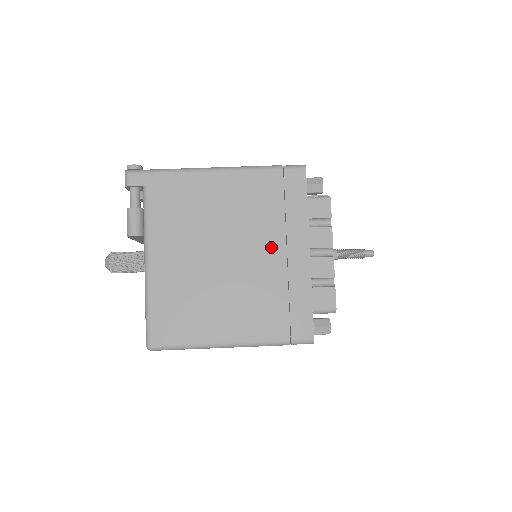
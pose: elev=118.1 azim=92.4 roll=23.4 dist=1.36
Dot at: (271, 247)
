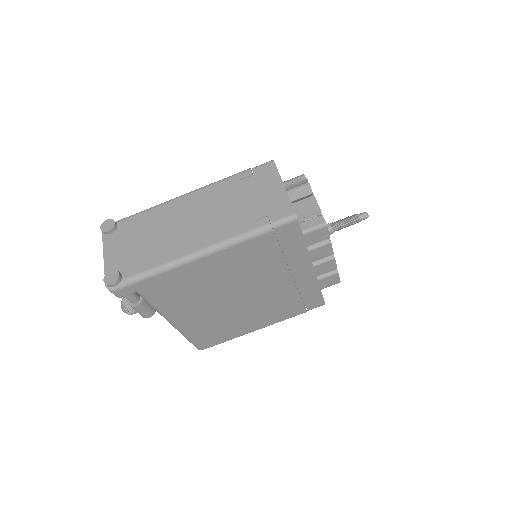
Dot at: (278, 279)
